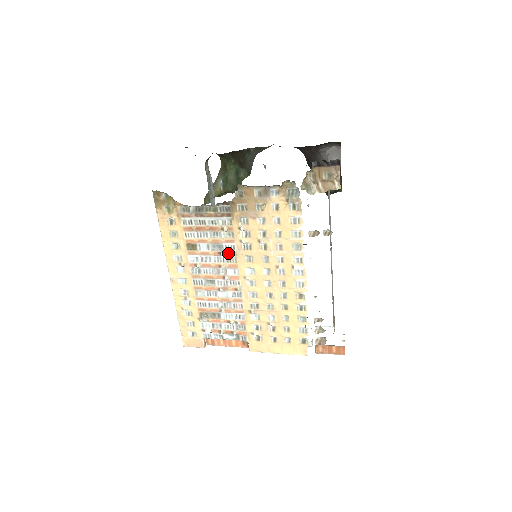
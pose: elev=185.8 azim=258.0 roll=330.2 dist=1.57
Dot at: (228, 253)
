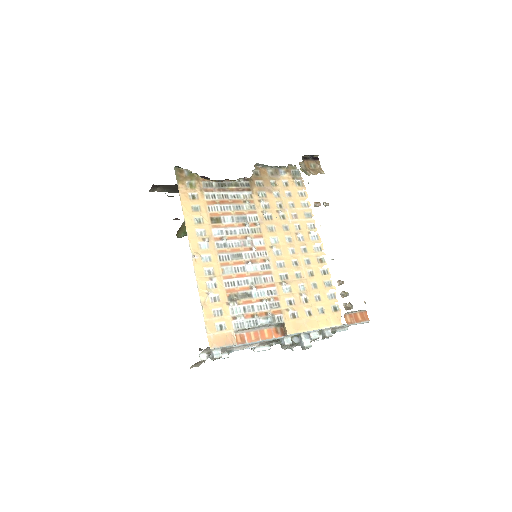
Dot at: (252, 224)
